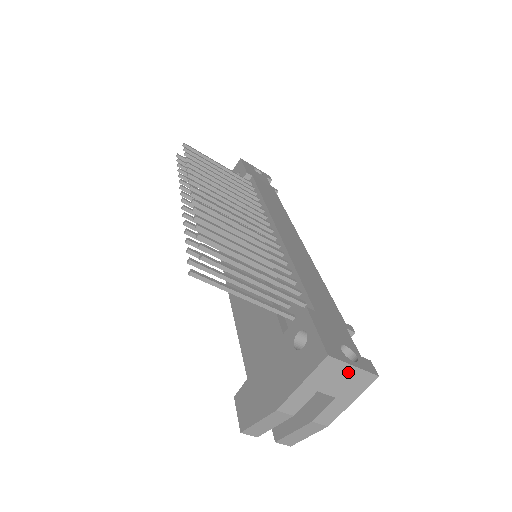
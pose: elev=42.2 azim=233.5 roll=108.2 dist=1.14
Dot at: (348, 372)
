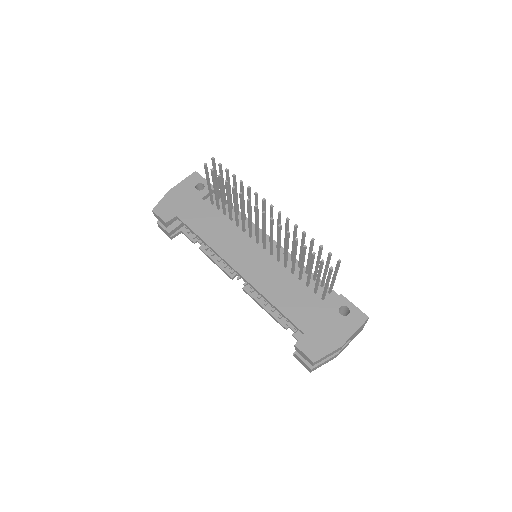
Dot at: occluded
